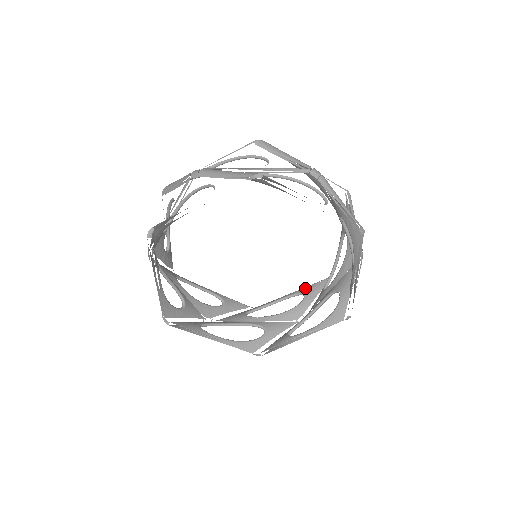
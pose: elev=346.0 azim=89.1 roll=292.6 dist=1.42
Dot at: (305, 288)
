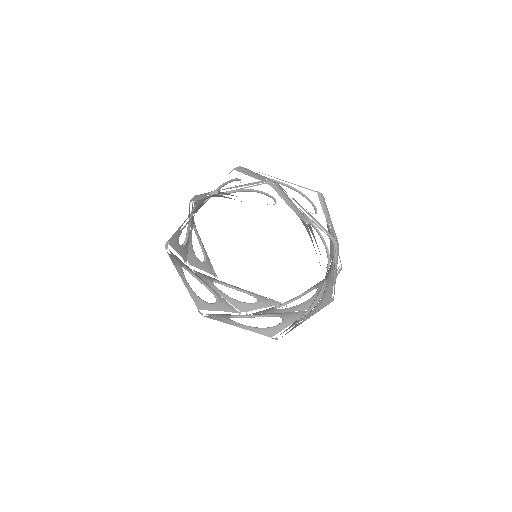
Dot at: (320, 282)
